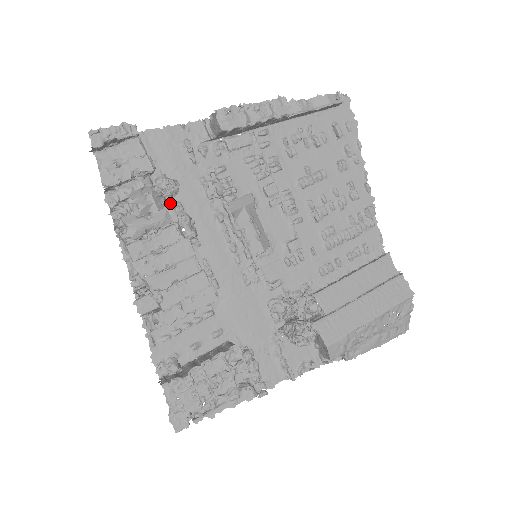
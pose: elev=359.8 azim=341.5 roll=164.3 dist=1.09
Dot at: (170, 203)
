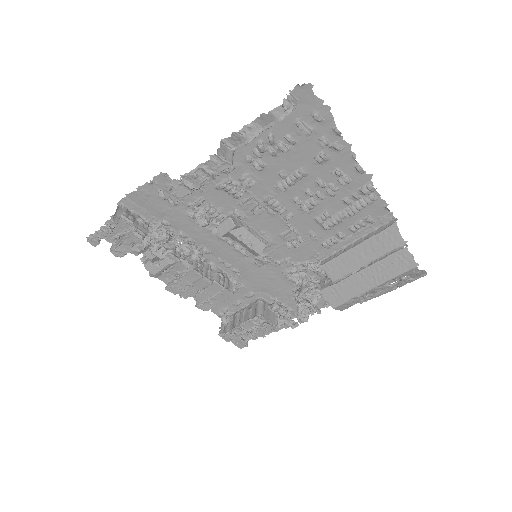
Dot at: (168, 253)
